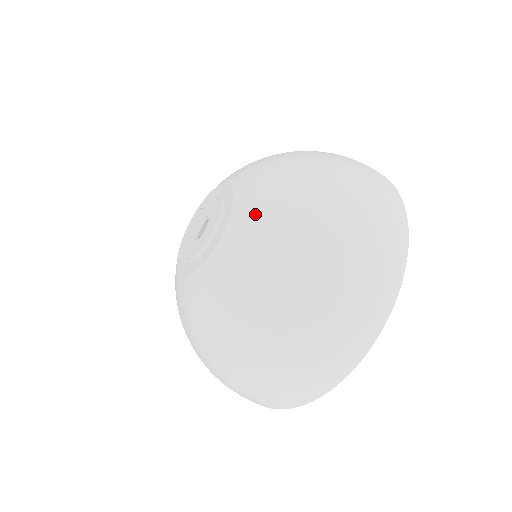
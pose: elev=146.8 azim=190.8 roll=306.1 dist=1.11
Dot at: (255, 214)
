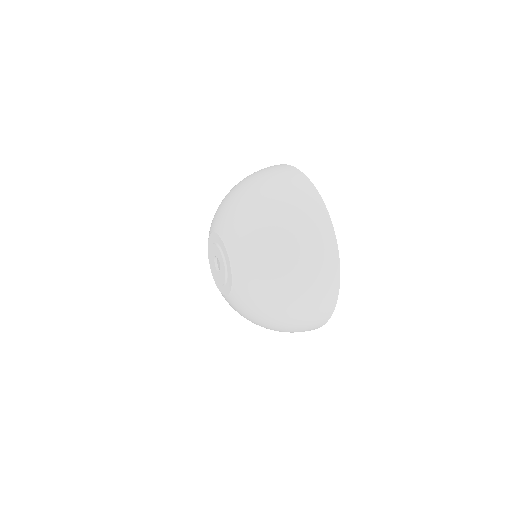
Dot at: (245, 280)
